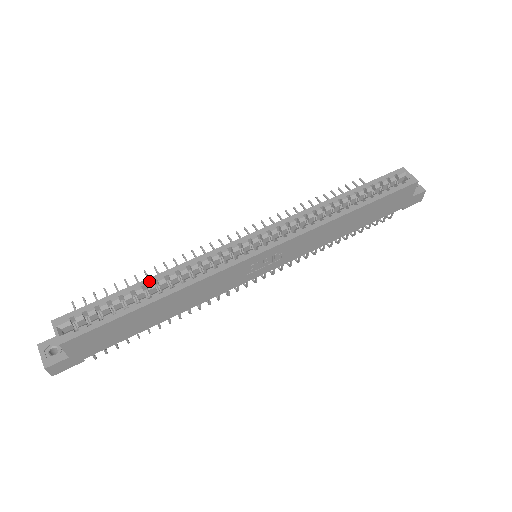
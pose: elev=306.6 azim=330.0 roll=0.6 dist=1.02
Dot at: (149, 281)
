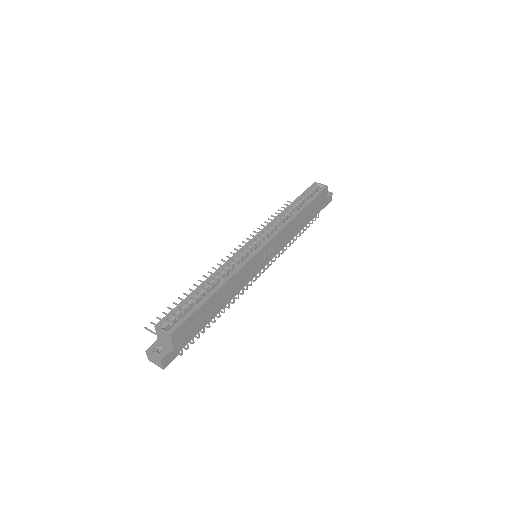
Dot at: (204, 284)
